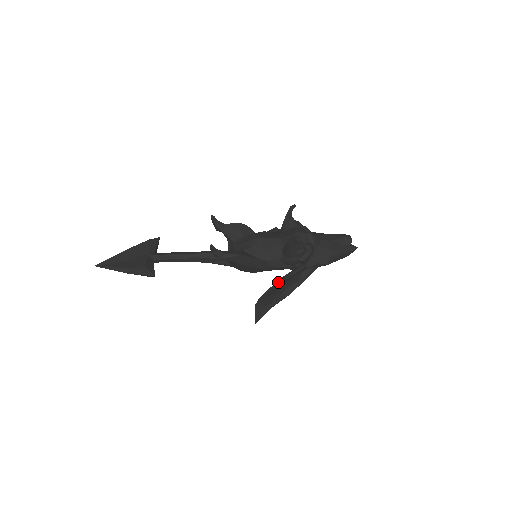
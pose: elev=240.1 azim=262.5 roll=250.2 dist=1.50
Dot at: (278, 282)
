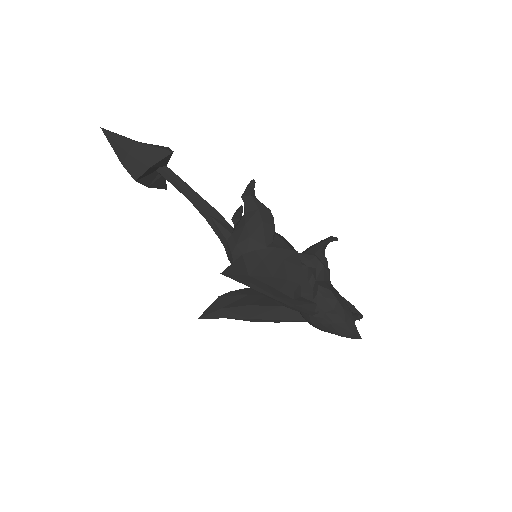
Dot at: (290, 253)
